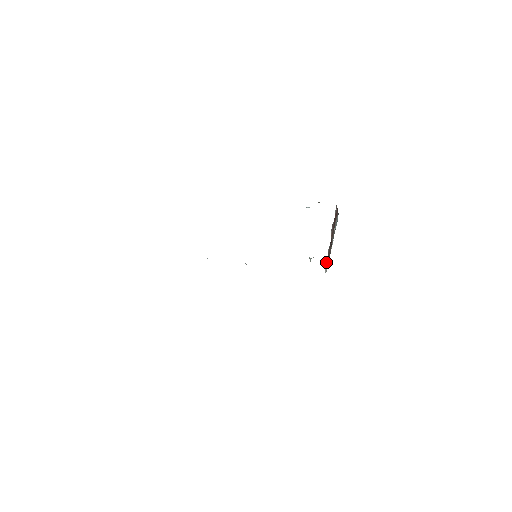
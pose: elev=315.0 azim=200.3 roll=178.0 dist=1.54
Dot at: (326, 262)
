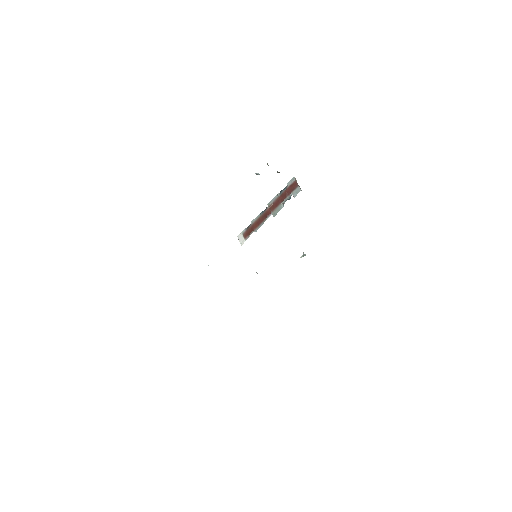
Dot at: (244, 232)
